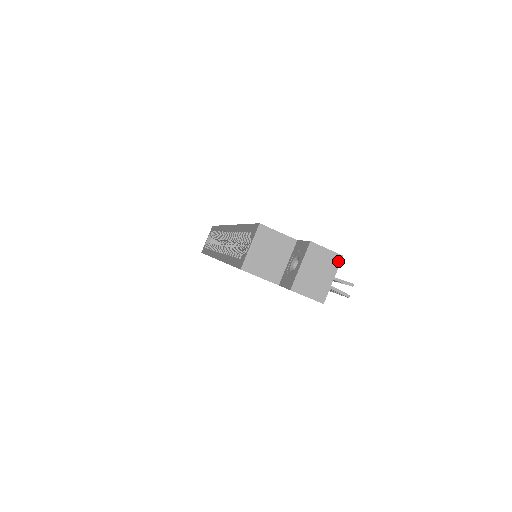
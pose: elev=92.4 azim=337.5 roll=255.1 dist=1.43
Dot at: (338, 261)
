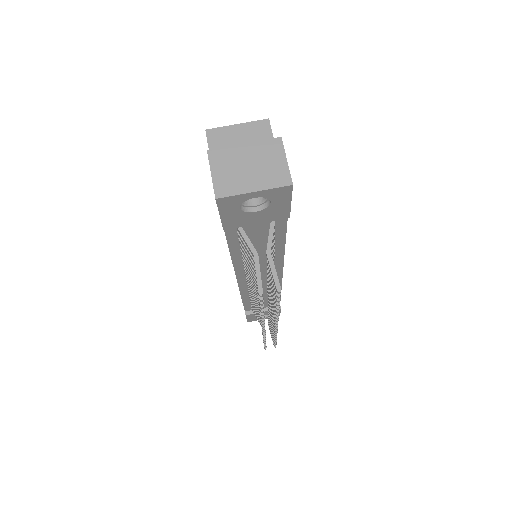
Dot at: (282, 183)
